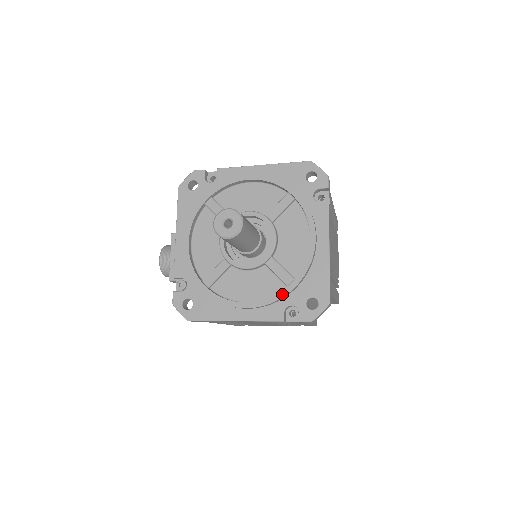
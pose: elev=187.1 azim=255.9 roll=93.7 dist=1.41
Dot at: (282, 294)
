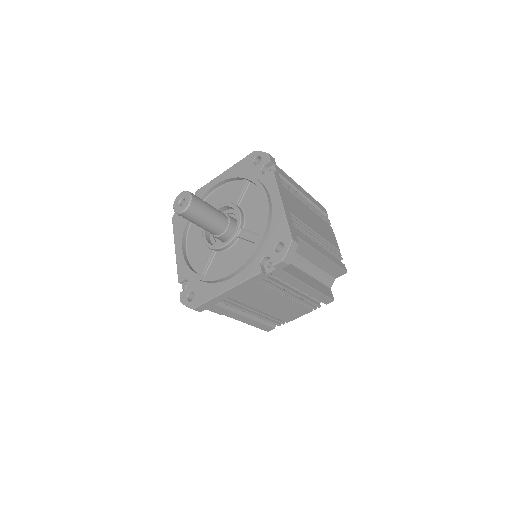
Dot at: (253, 250)
